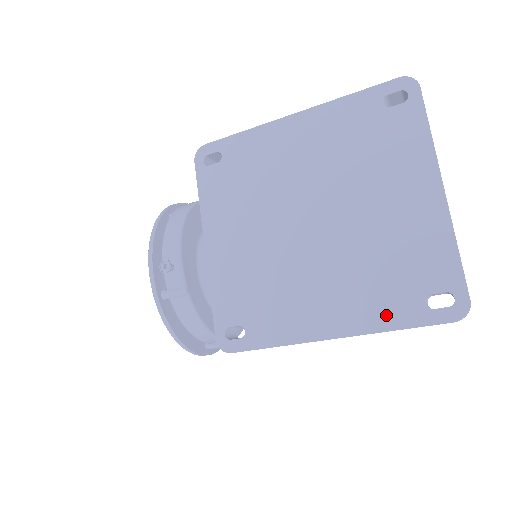
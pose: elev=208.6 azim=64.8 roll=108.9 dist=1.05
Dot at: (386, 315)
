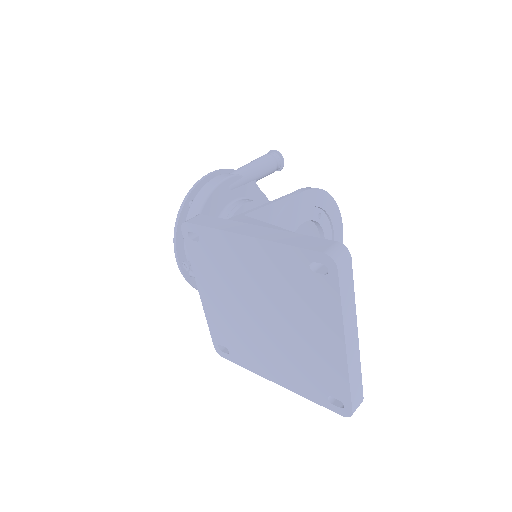
Dot at: (305, 391)
